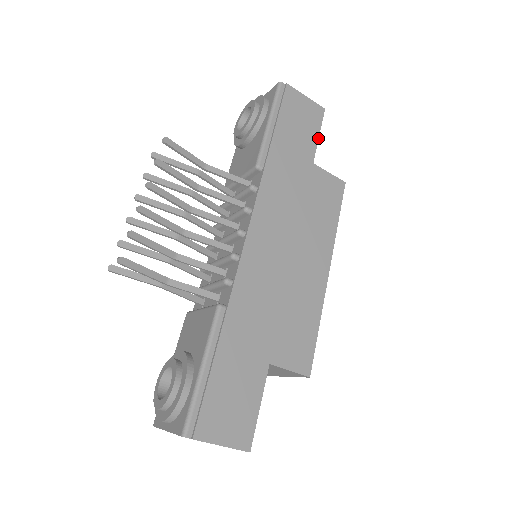
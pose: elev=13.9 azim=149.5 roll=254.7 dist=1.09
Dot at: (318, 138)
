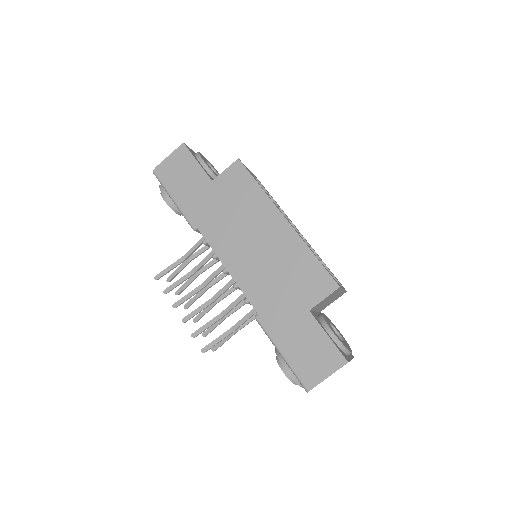
Dot at: (199, 164)
